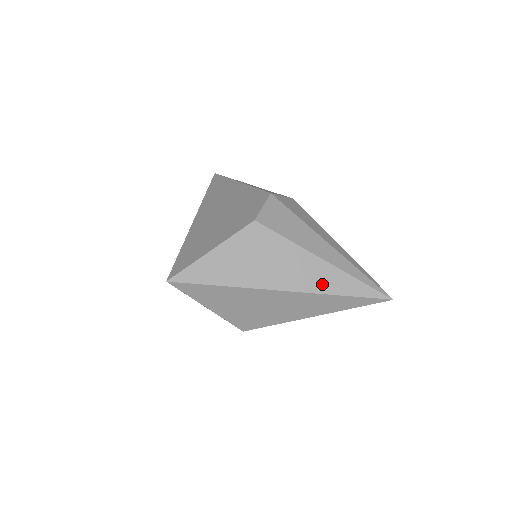
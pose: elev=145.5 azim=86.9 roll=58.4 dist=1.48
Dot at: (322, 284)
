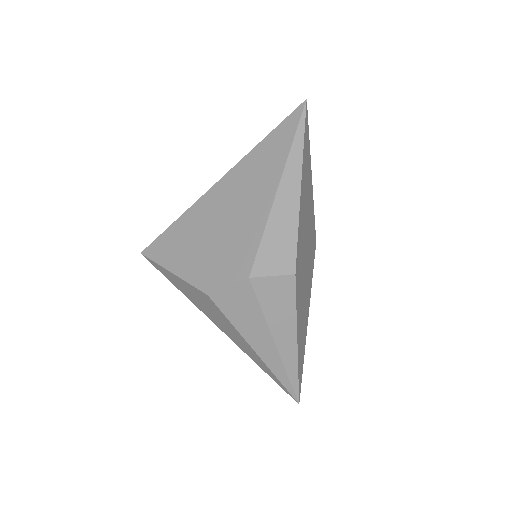
Dot at: (250, 355)
